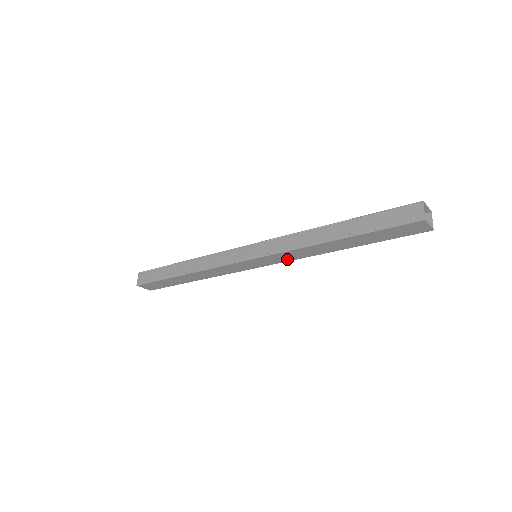
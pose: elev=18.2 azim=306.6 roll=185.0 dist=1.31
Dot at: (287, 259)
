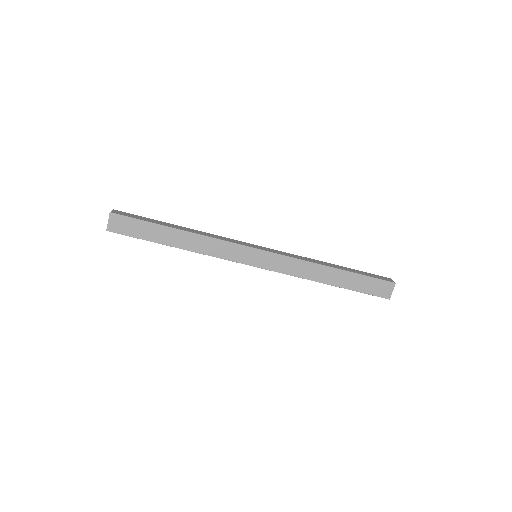
Dot at: (283, 269)
